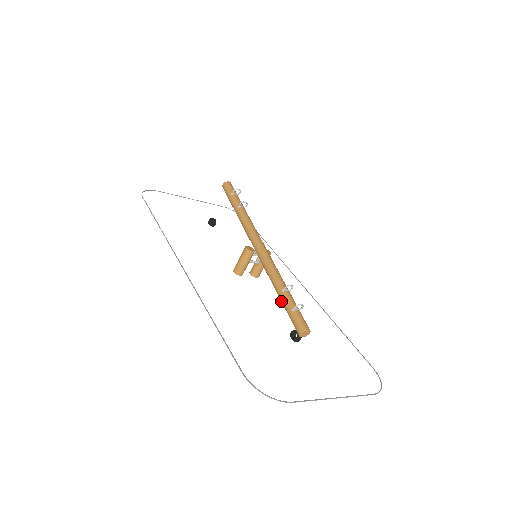
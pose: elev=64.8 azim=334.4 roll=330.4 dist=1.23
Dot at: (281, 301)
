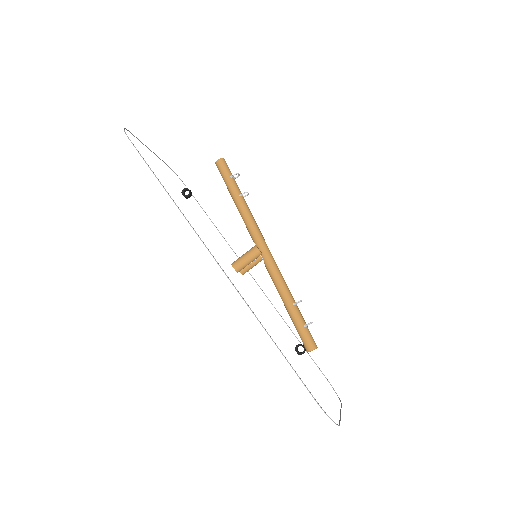
Dot at: (290, 313)
